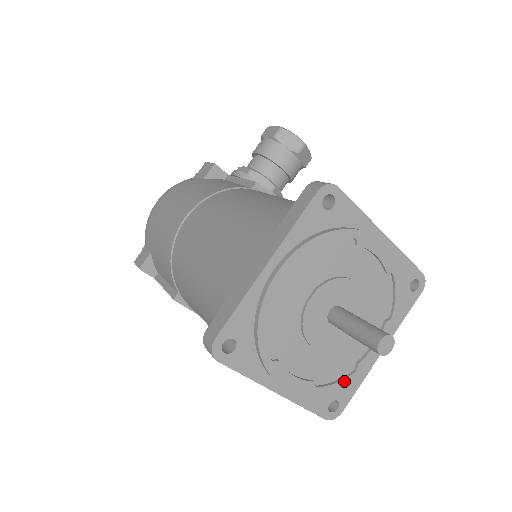
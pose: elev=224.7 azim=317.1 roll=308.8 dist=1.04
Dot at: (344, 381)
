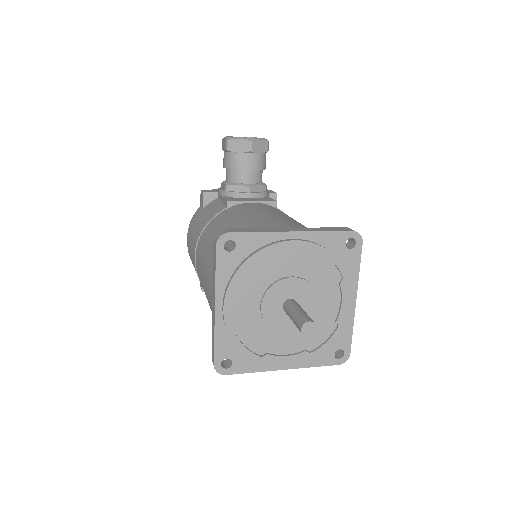
Dot at: (332, 338)
